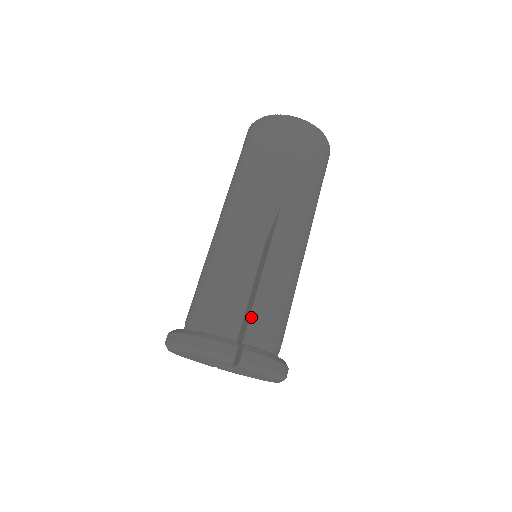
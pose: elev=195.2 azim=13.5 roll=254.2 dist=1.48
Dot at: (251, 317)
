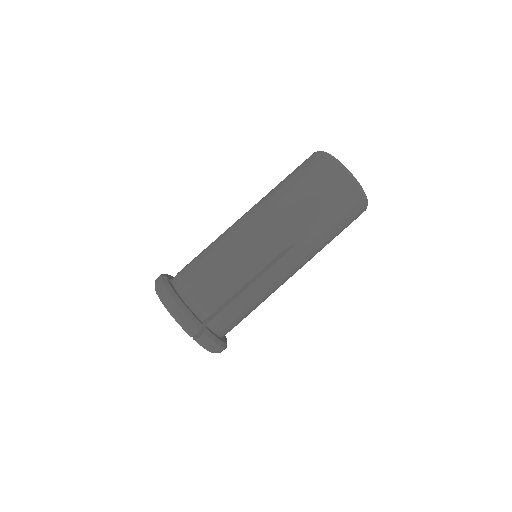
Dot at: (222, 311)
